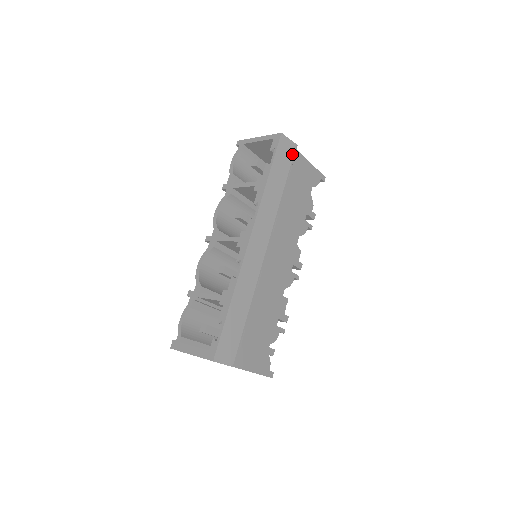
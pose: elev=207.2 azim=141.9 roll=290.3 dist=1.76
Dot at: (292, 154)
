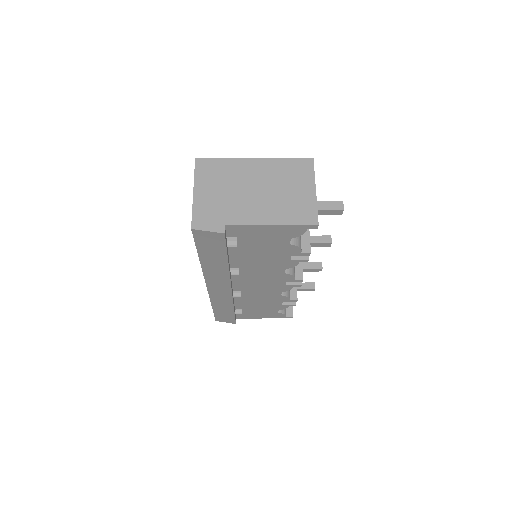
Dot at: (221, 240)
